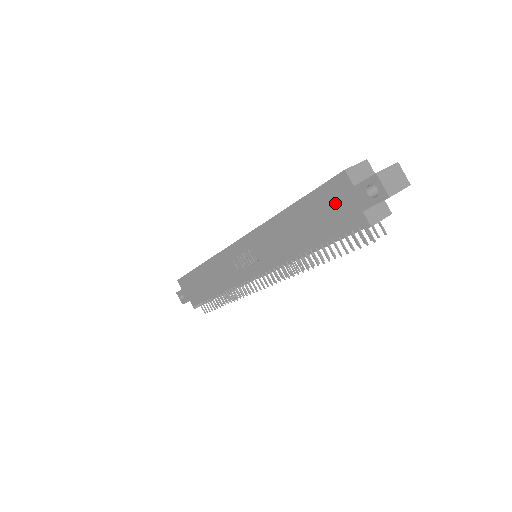
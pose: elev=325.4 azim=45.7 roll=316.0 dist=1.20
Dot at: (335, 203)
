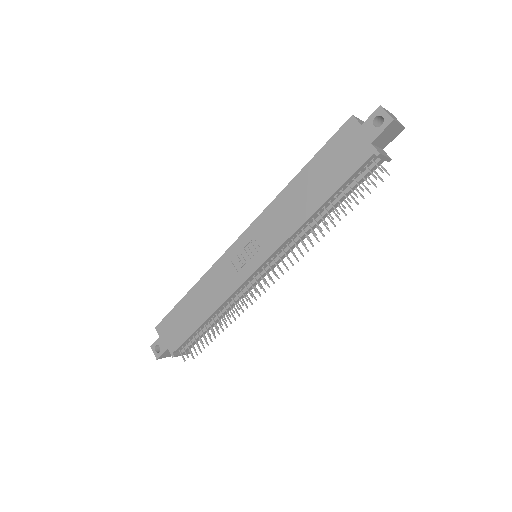
Dot at: (344, 148)
